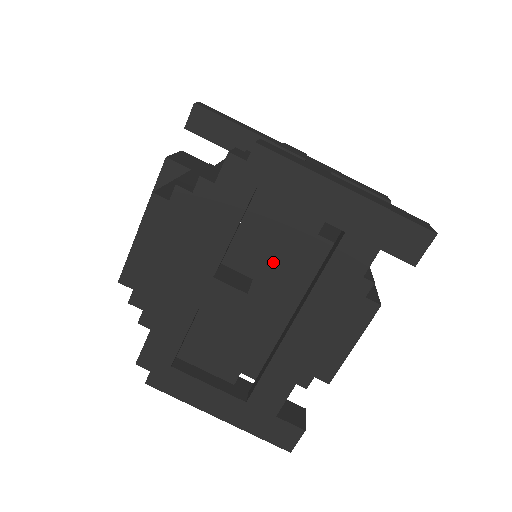
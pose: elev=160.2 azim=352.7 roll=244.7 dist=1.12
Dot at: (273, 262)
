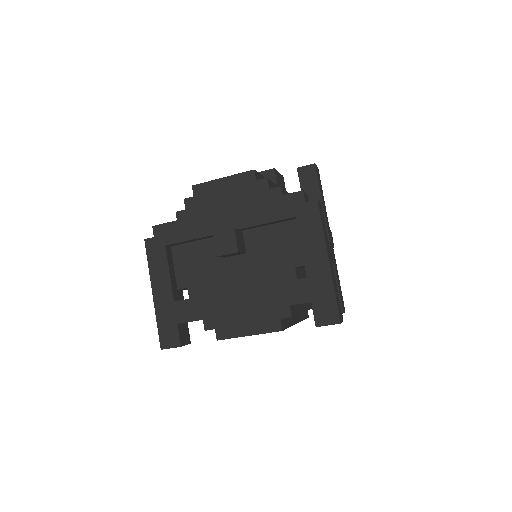
Dot at: (263, 256)
